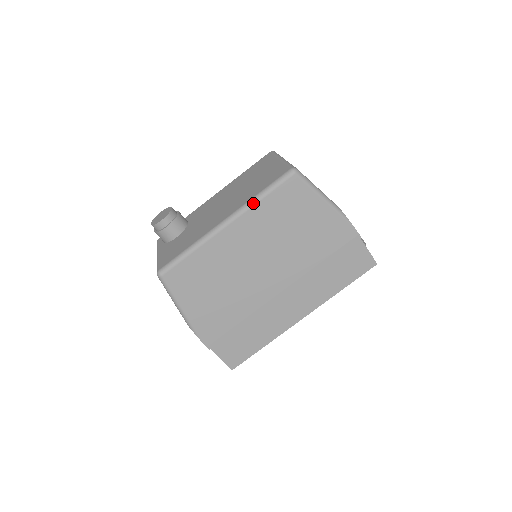
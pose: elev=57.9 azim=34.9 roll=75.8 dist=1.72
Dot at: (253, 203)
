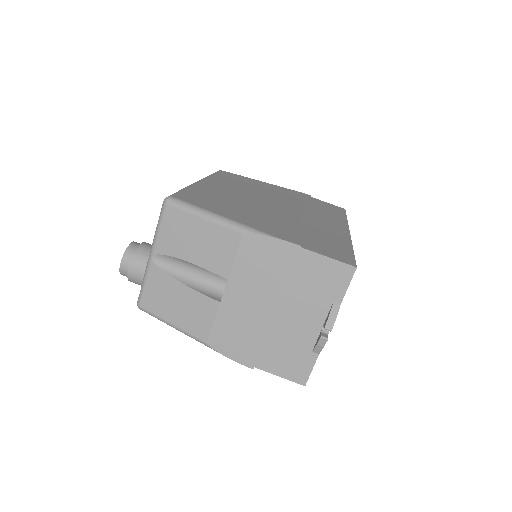
Dot at: (208, 176)
